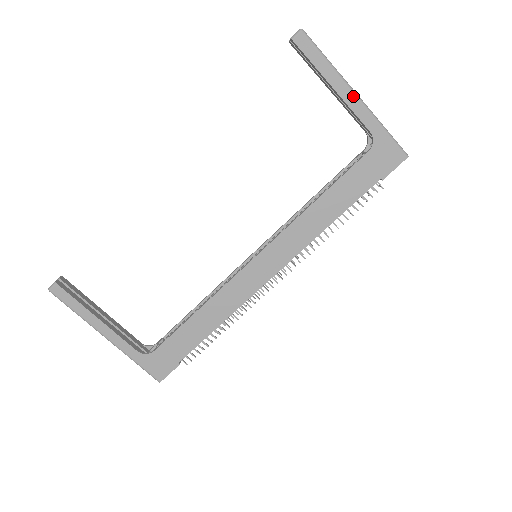
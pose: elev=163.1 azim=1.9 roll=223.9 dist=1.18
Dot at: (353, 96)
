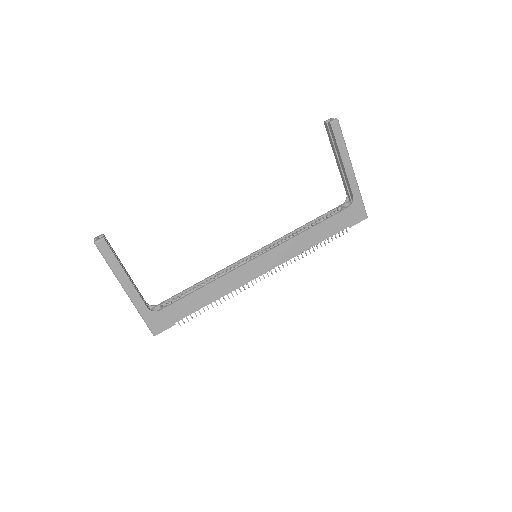
Dot at: (351, 171)
